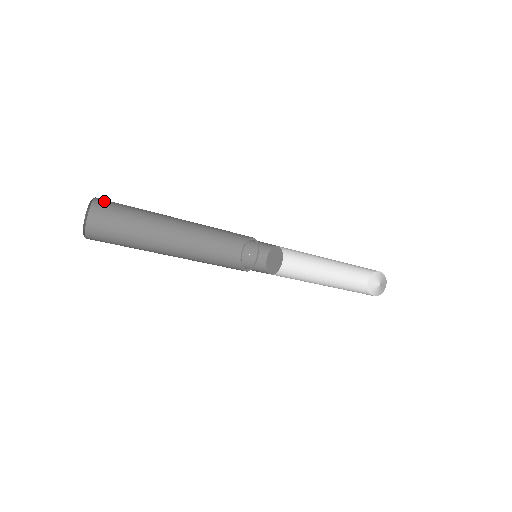
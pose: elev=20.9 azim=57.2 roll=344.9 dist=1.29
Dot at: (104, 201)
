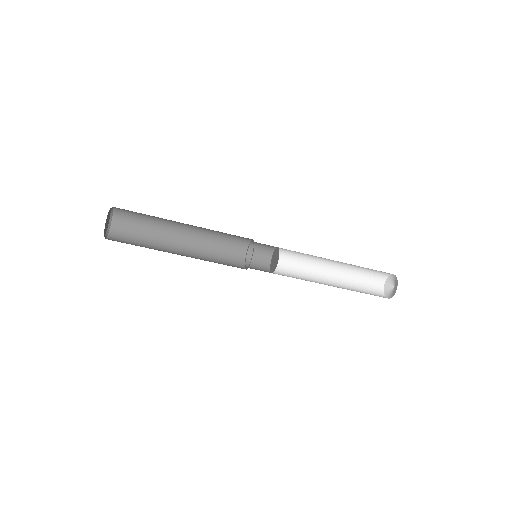
Dot at: (120, 222)
